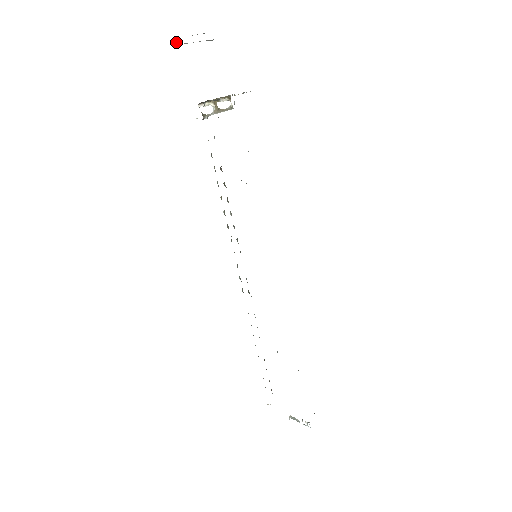
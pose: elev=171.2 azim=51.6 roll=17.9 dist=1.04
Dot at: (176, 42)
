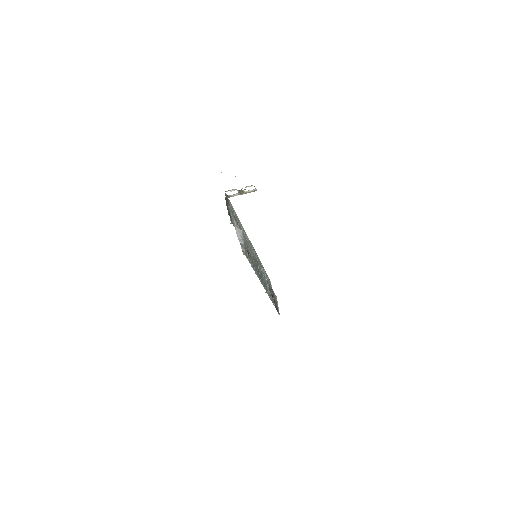
Dot at: occluded
